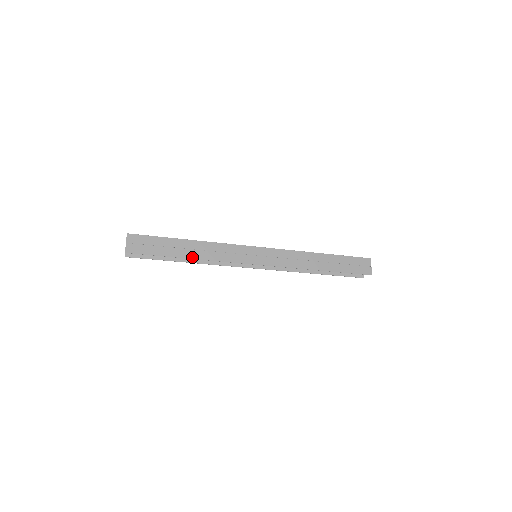
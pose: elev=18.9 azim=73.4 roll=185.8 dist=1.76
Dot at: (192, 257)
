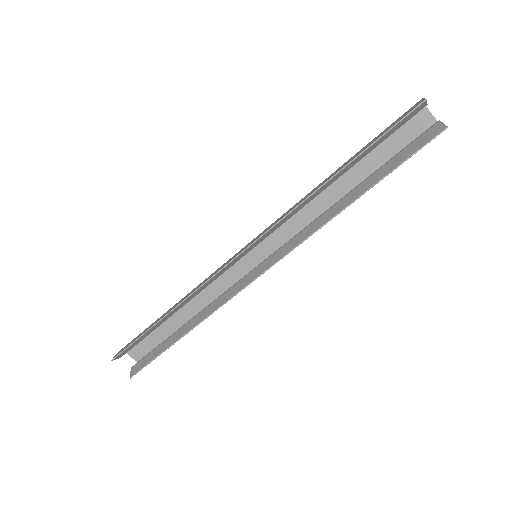
Dot at: (170, 311)
